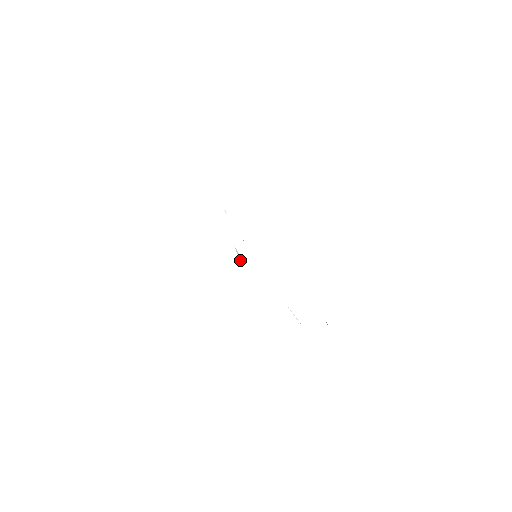
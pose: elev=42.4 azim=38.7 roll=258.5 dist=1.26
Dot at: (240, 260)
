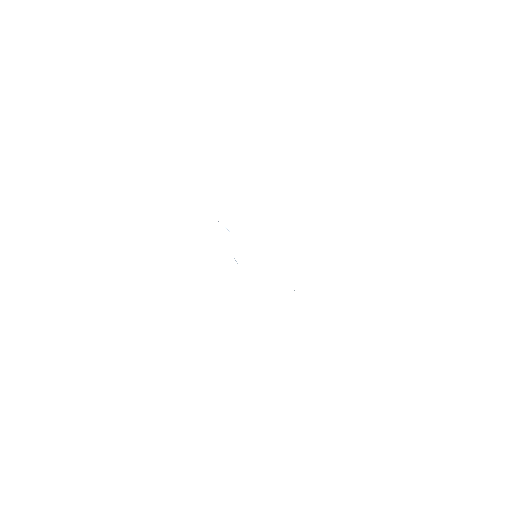
Dot at: occluded
